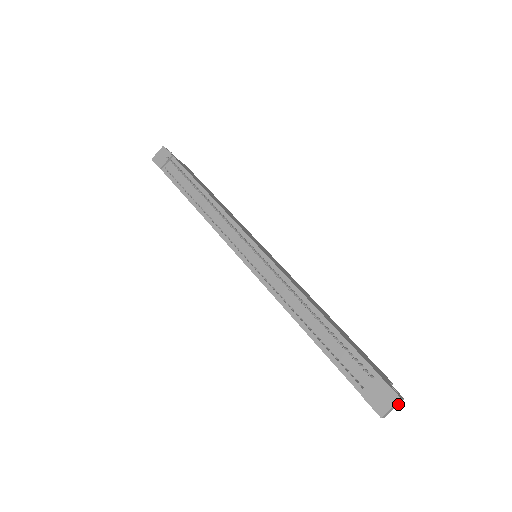
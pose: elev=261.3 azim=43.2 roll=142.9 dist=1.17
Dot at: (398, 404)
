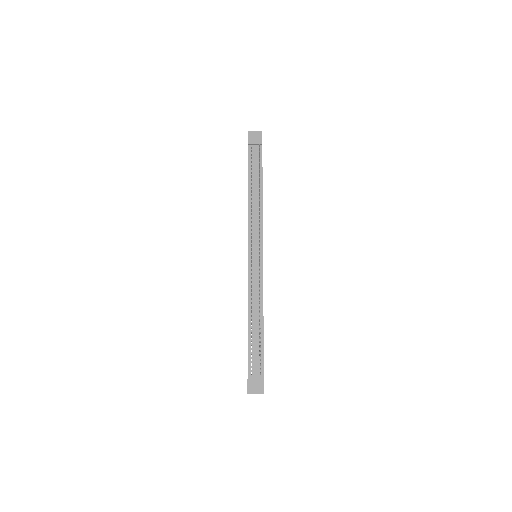
Dot at: occluded
